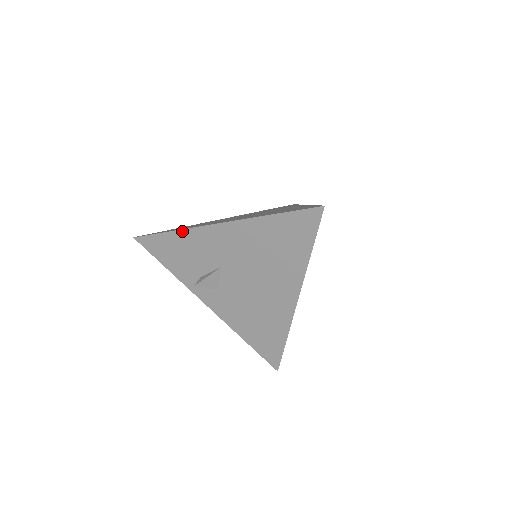
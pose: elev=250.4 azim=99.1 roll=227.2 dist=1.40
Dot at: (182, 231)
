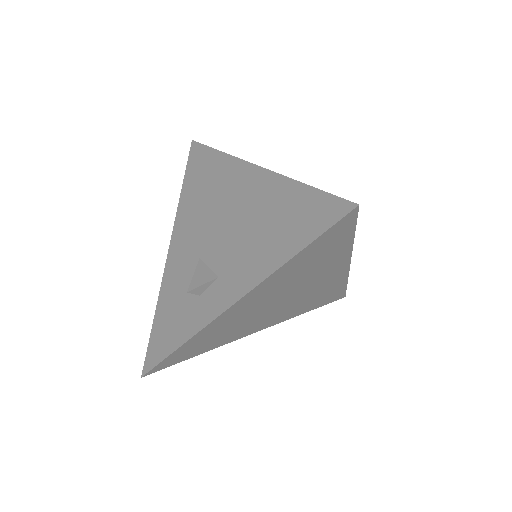
Dot at: (160, 297)
